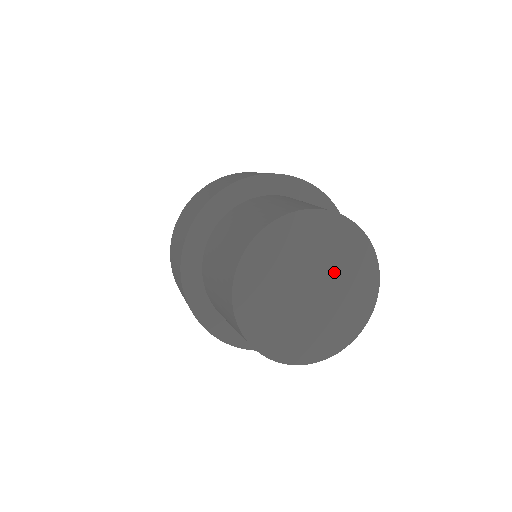
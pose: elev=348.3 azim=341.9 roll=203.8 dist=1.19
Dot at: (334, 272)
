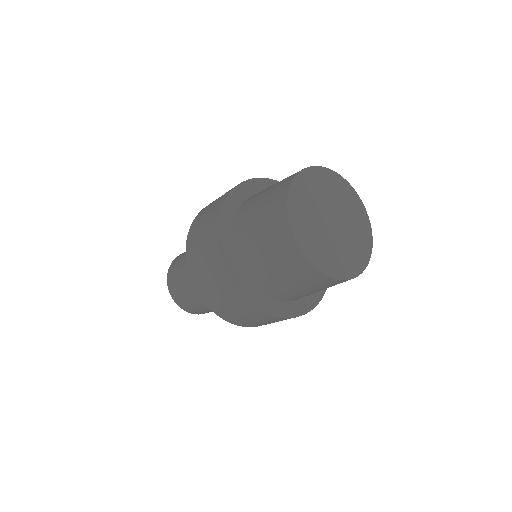
Dot at: (342, 209)
